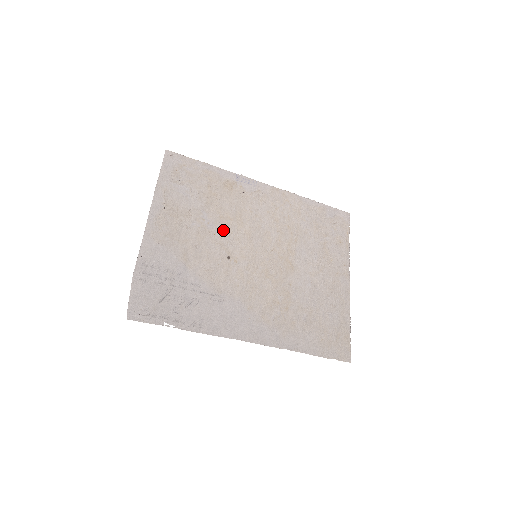
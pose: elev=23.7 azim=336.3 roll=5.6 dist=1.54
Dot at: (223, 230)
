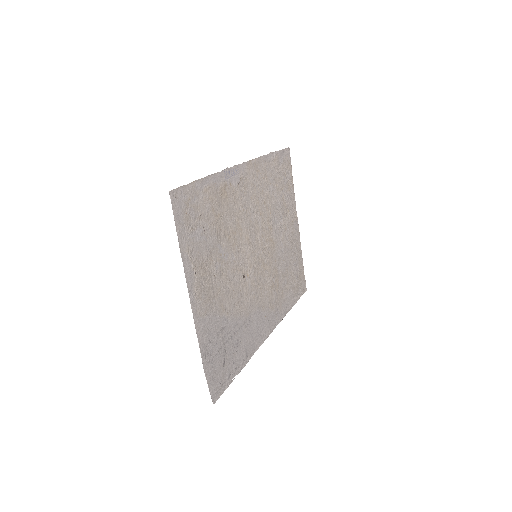
Dot at: (234, 252)
